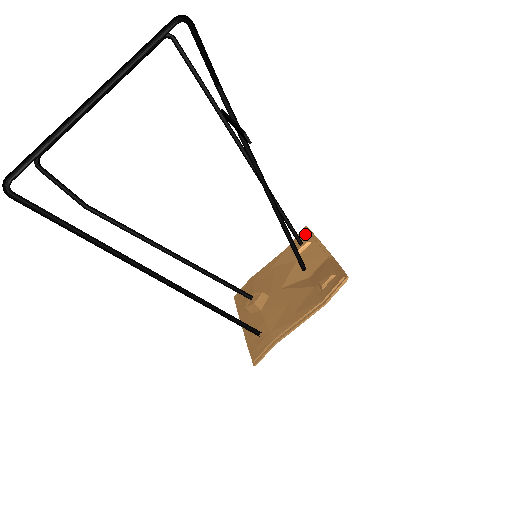
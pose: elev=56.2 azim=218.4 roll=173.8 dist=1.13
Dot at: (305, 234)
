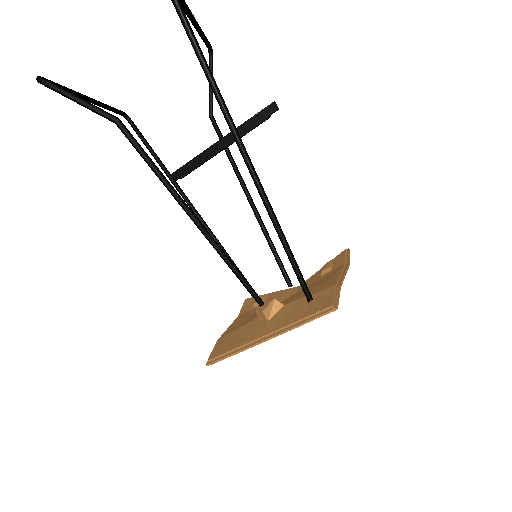
Dot at: (252, 299)
